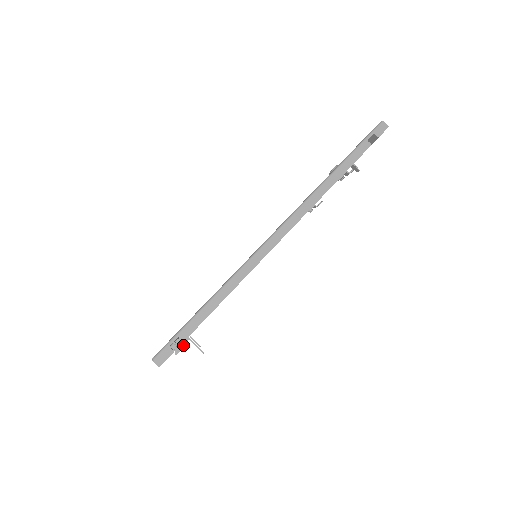
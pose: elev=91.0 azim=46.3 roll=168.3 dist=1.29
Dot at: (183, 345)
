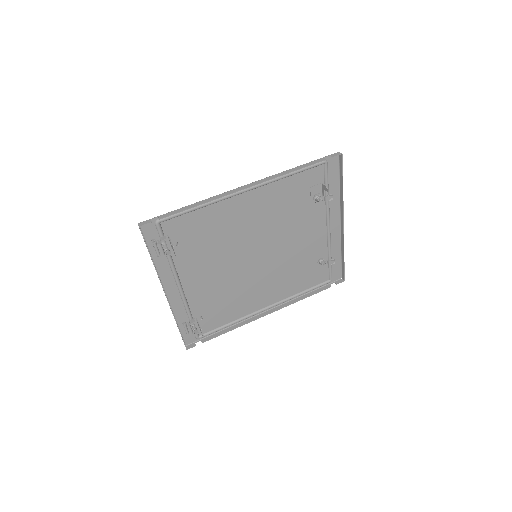
Dot at: (164, 239)
